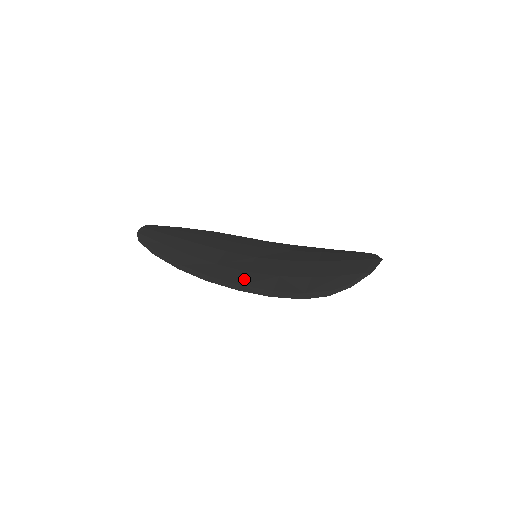
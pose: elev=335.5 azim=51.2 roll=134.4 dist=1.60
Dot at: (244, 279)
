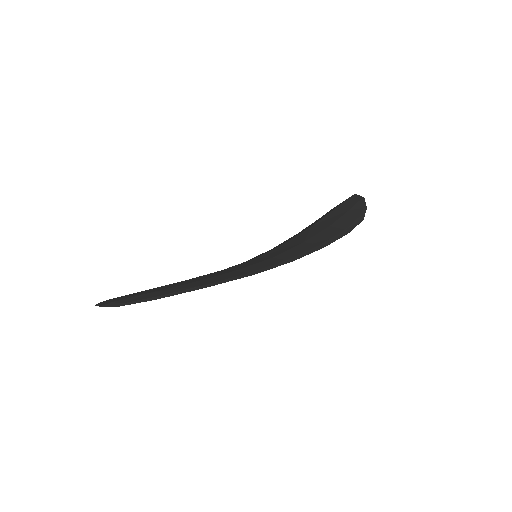
Dot at: (281, 258)
